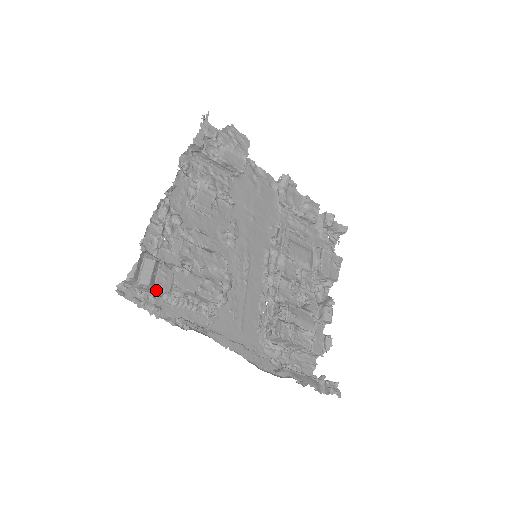
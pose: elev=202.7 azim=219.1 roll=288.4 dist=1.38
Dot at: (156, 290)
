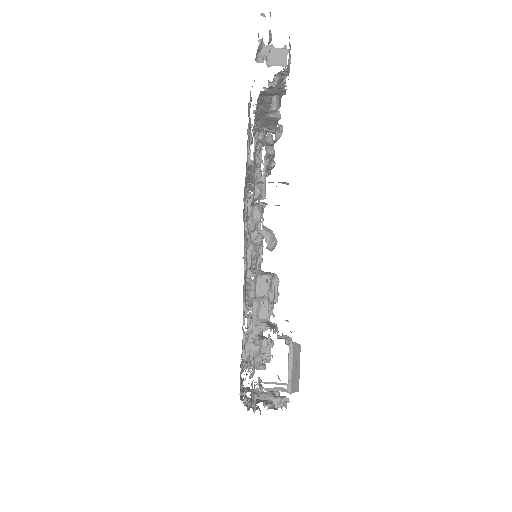
Dot at: (276, 382)
